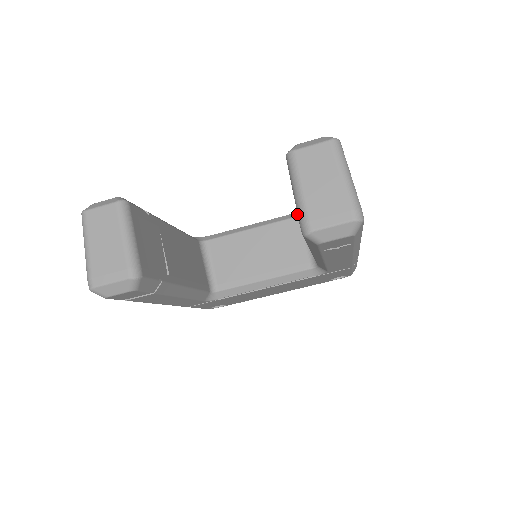
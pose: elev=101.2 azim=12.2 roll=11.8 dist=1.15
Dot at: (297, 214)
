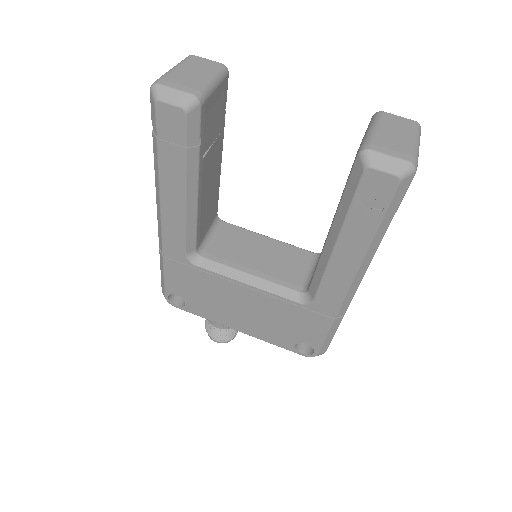
Dot at: (313, 252)
